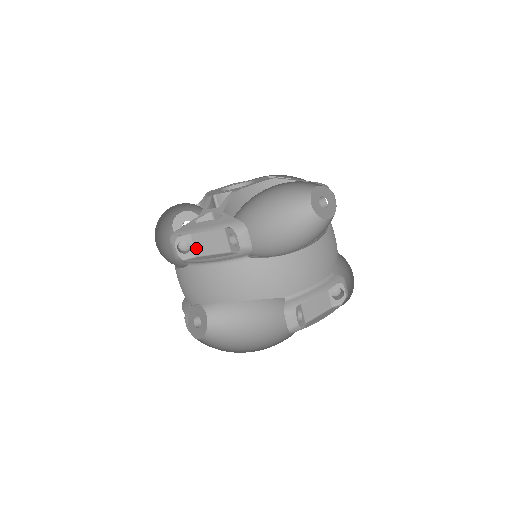
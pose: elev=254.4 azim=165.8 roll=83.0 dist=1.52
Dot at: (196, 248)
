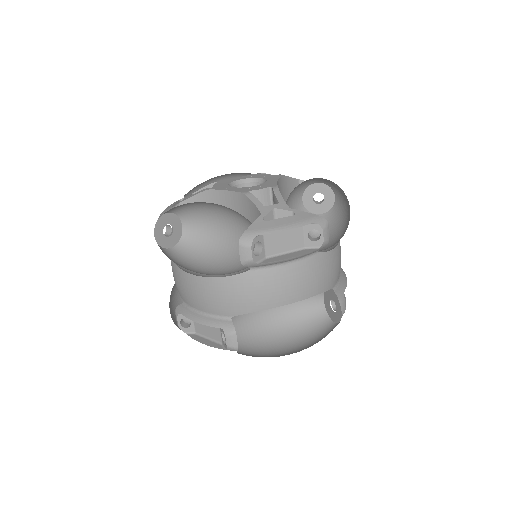
Dot at: (267, 249)
